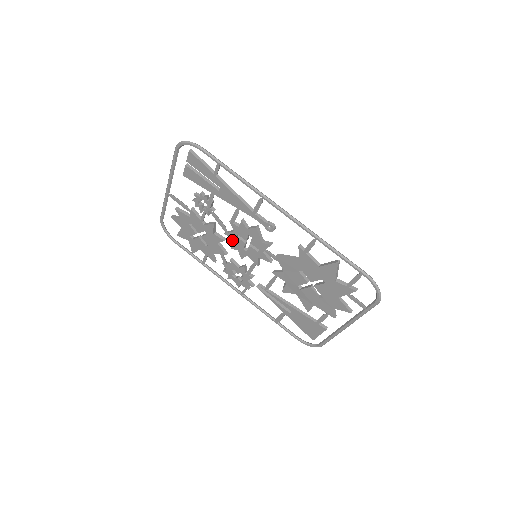
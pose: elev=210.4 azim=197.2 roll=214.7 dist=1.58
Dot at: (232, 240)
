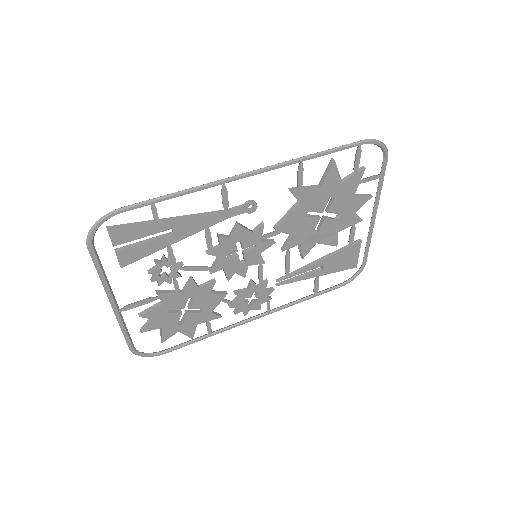
Dot at: (223, 270)
